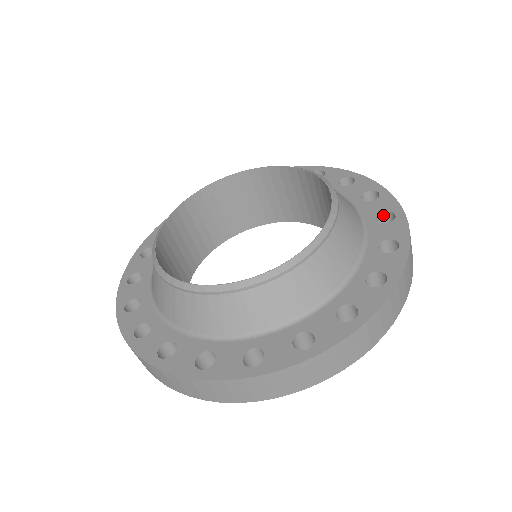
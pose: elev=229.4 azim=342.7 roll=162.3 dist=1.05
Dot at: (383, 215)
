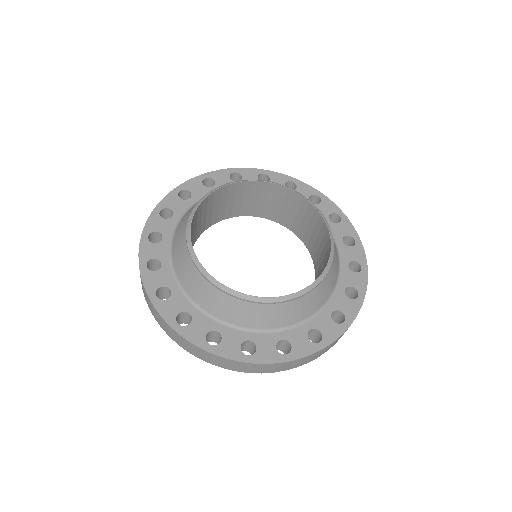
Dot at: (353, 262)
